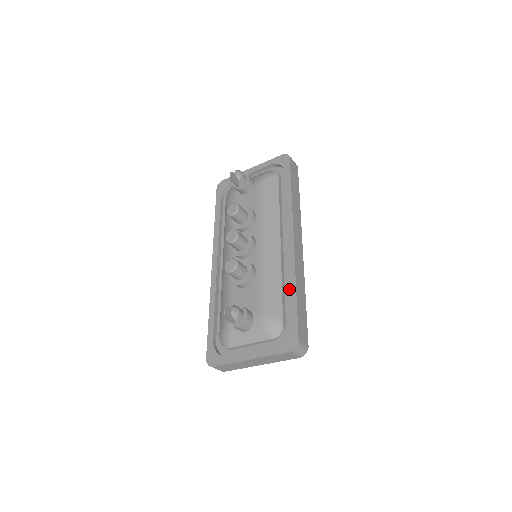
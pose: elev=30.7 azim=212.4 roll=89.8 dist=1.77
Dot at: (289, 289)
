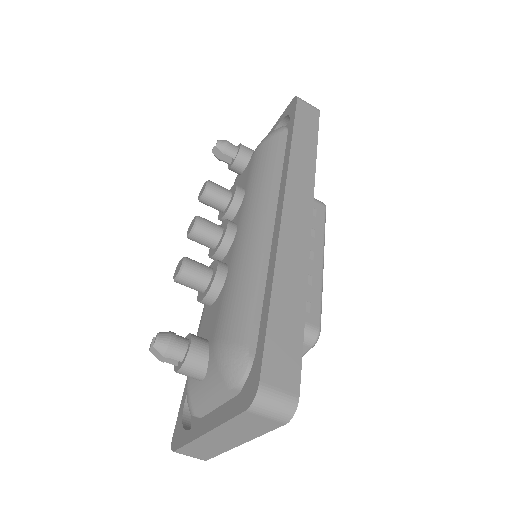
Dot at: occluded
